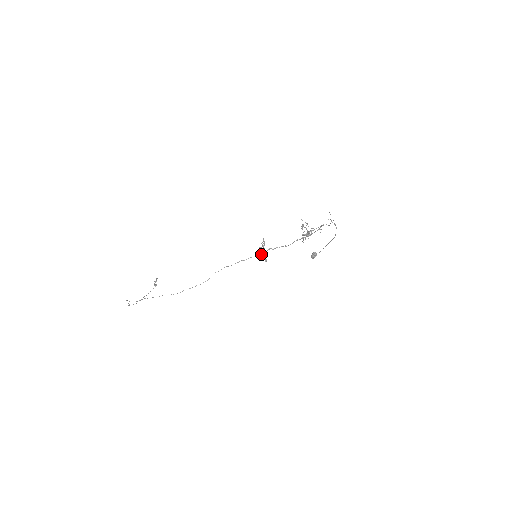
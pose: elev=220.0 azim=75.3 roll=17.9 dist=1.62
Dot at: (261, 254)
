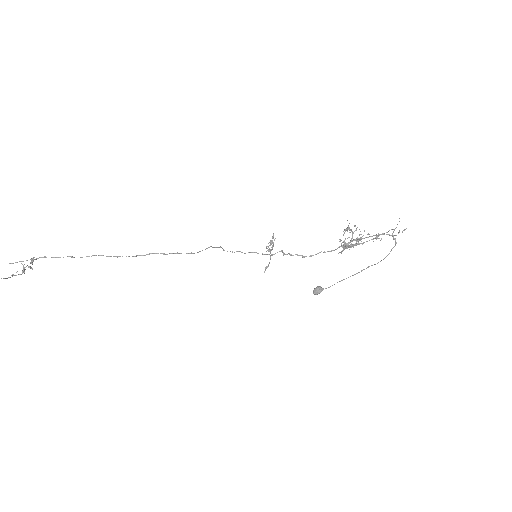
Dot at: (268, 254)
